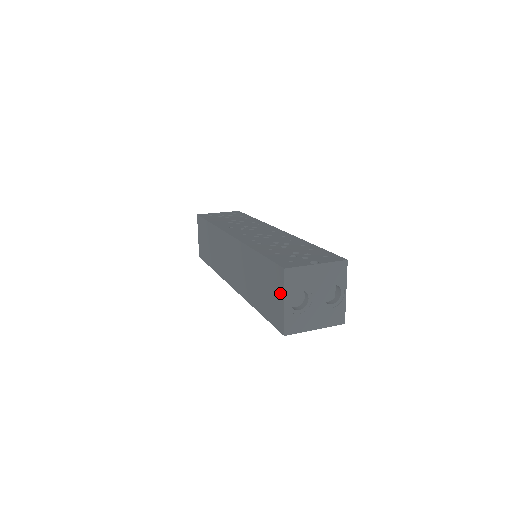
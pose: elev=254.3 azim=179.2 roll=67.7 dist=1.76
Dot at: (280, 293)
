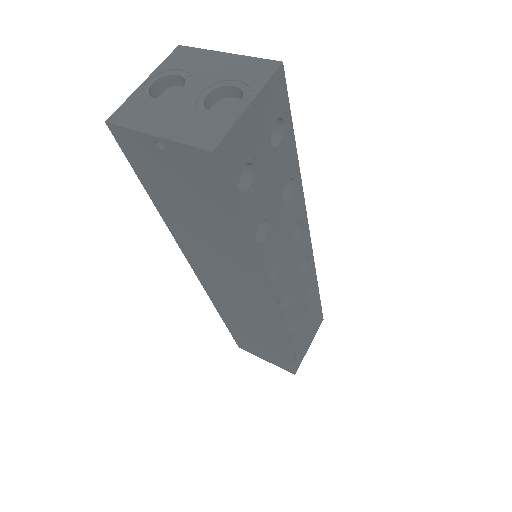
Dot at: occluded
